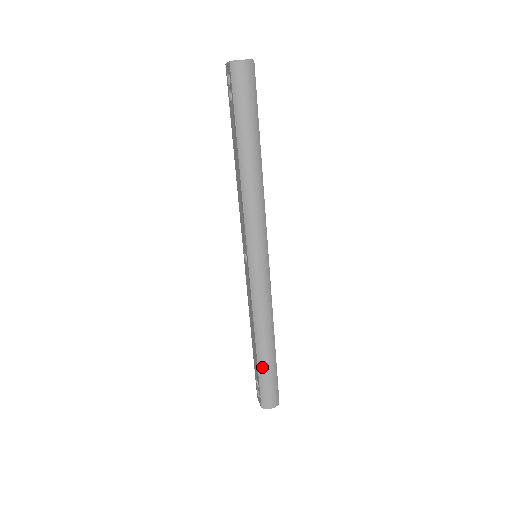
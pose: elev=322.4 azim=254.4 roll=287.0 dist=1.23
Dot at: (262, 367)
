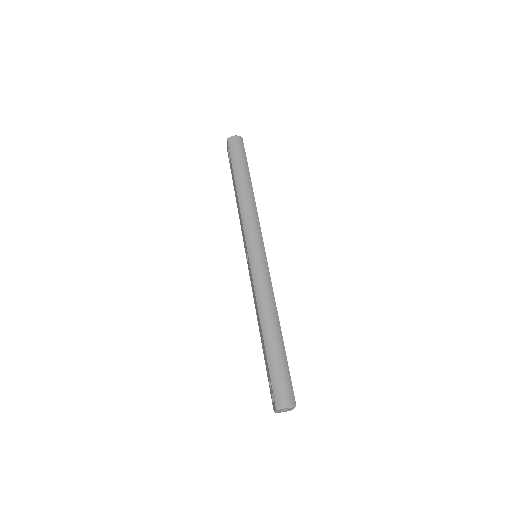
Dot at: (270, 353)
